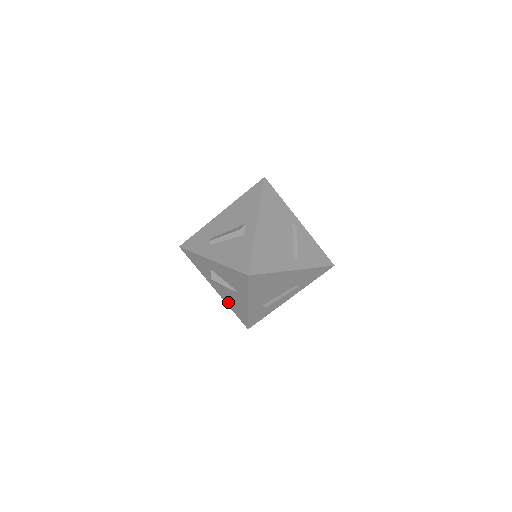
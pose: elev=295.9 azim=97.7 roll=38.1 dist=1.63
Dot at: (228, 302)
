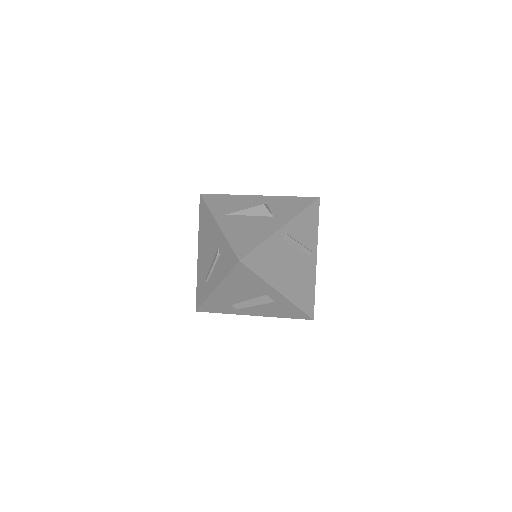
Dot at: occluded
